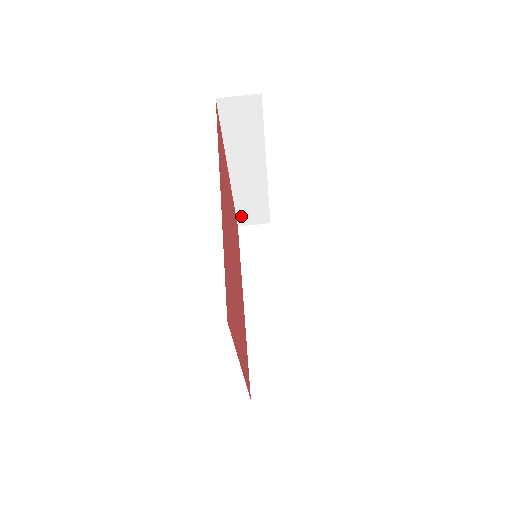
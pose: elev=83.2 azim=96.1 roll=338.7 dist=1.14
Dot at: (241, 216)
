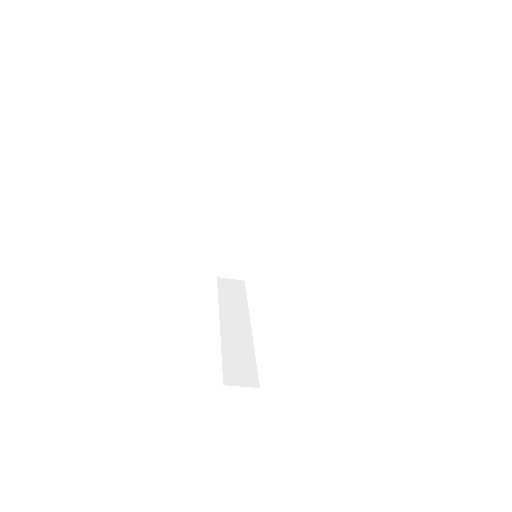
Dot at: occluded
